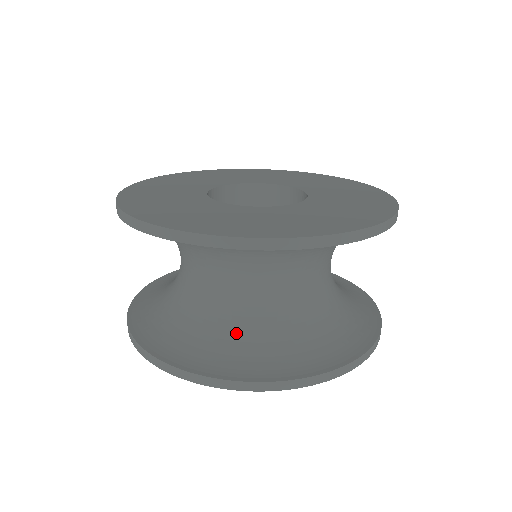
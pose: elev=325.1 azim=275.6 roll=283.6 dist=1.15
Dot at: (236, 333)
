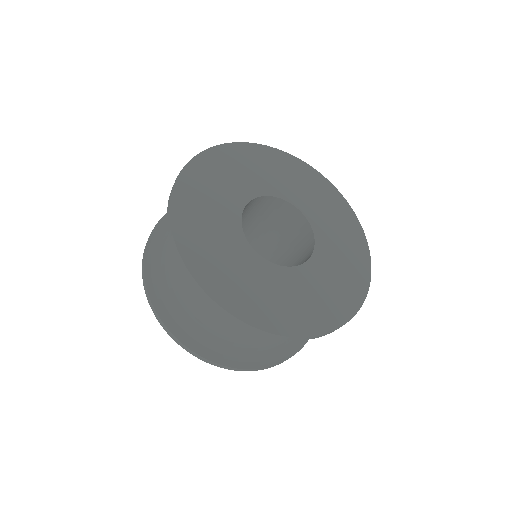
Dot at: occluded
